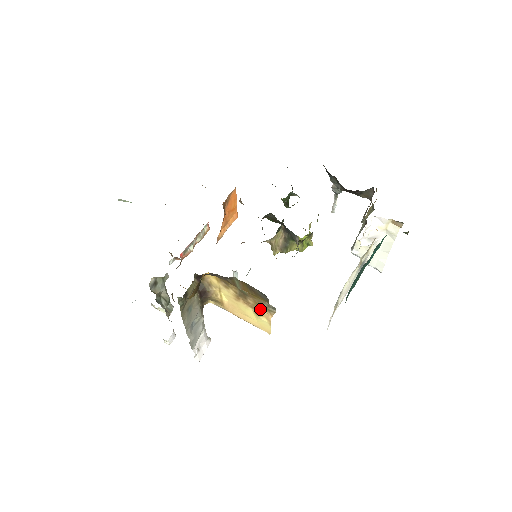
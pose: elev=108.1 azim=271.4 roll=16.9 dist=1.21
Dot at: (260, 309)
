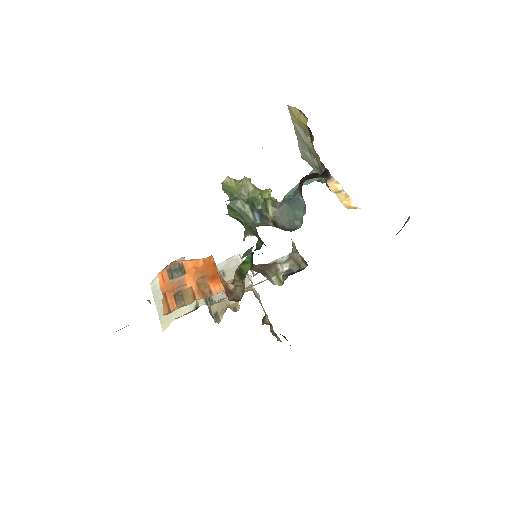
Dot at: occluded
